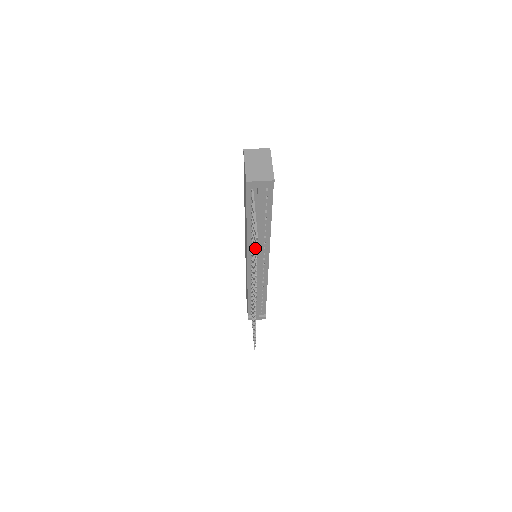
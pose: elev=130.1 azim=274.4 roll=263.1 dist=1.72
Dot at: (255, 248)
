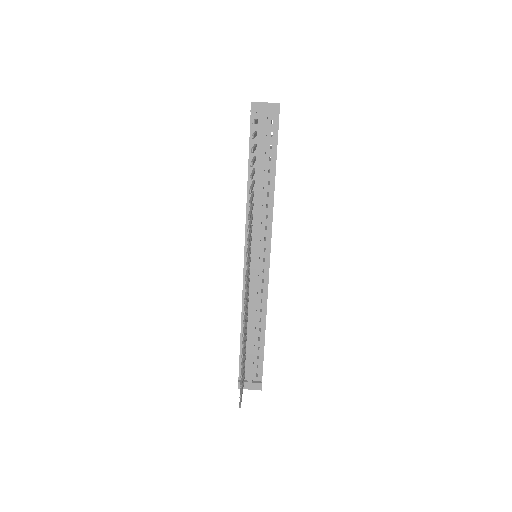
Dot at: (251, 148)
